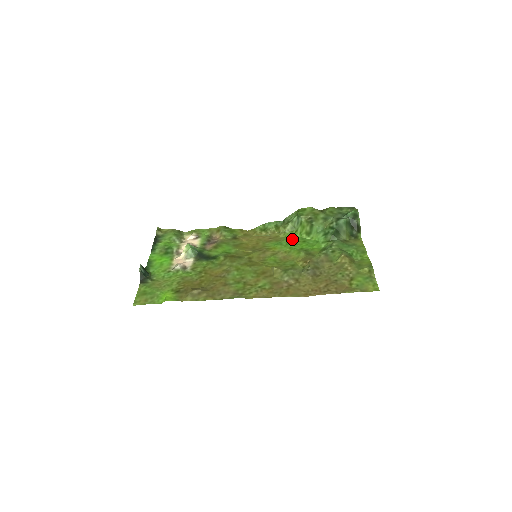
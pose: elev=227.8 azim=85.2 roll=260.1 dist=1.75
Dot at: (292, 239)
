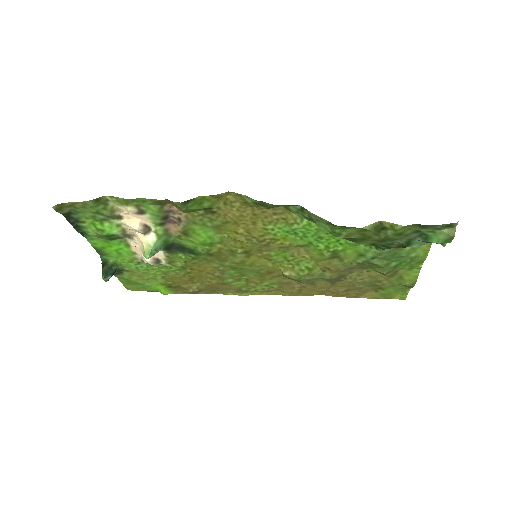
Dot at: (315, 228)
